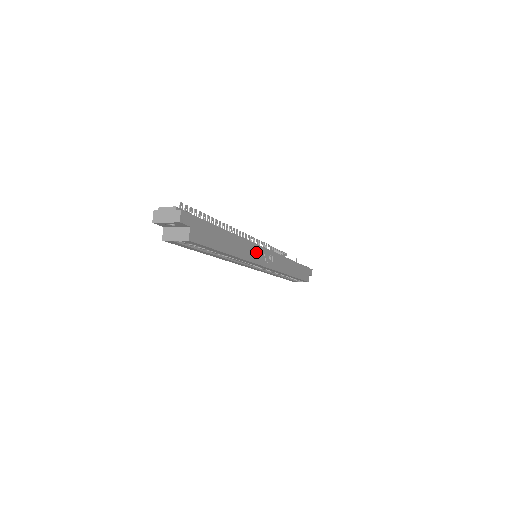
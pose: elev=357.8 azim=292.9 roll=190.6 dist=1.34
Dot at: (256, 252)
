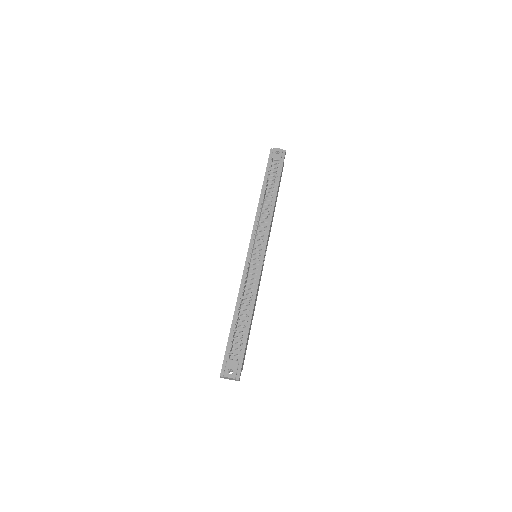
Dot at: (260, 275)
